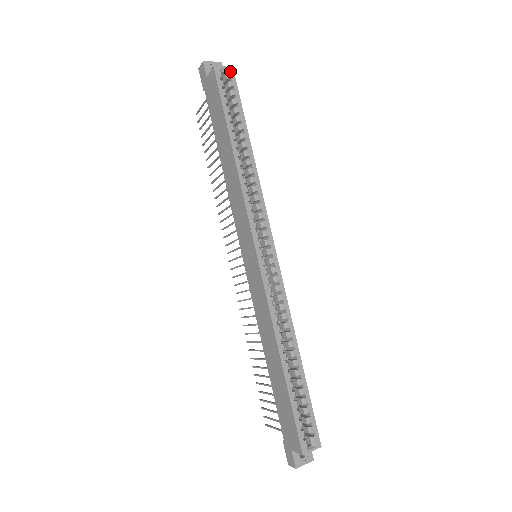
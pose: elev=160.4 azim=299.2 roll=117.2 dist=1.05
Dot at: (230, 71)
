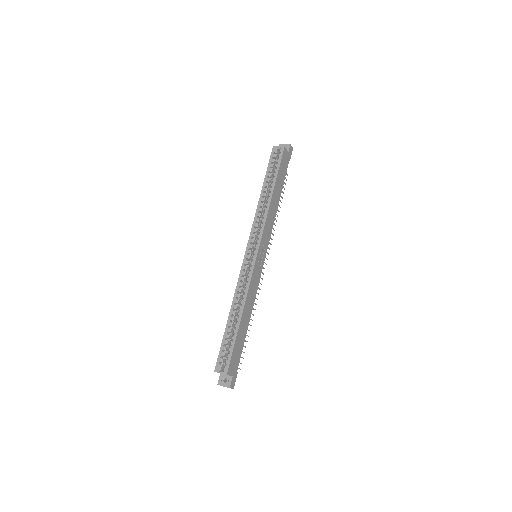
Dot at: (282, 149)
